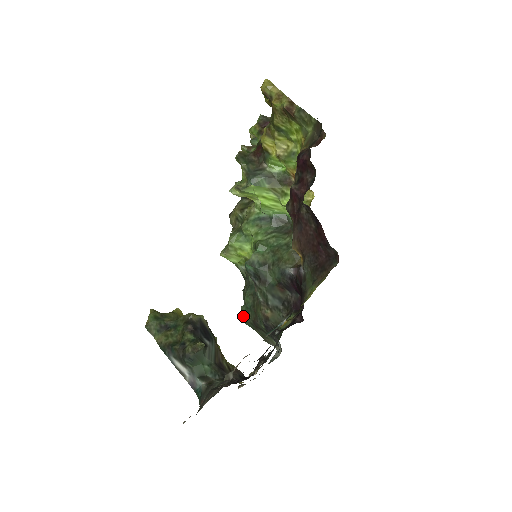
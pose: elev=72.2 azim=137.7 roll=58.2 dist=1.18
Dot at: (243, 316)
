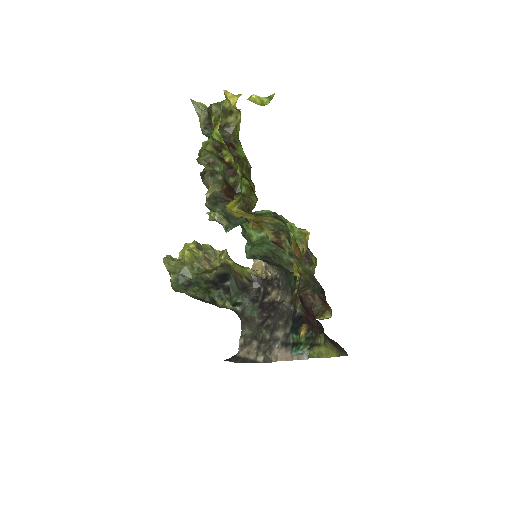
Dot at: occluded
